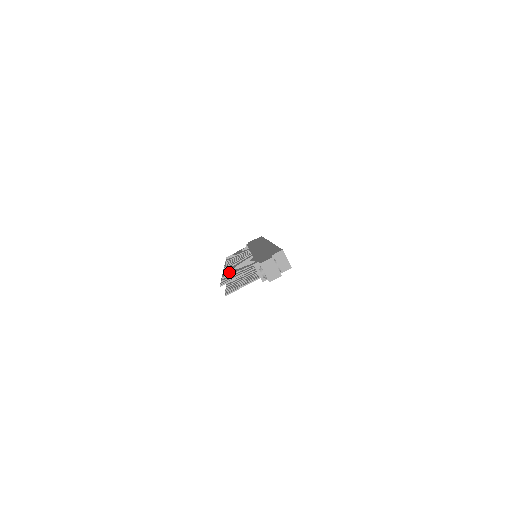
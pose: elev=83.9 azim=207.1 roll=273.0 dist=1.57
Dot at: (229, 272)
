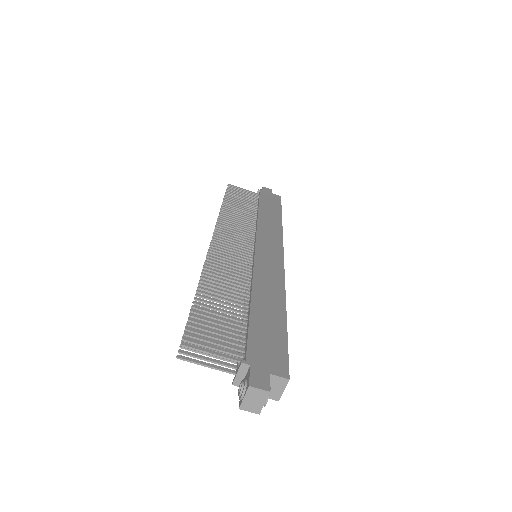
Dot at: (210, 290)
